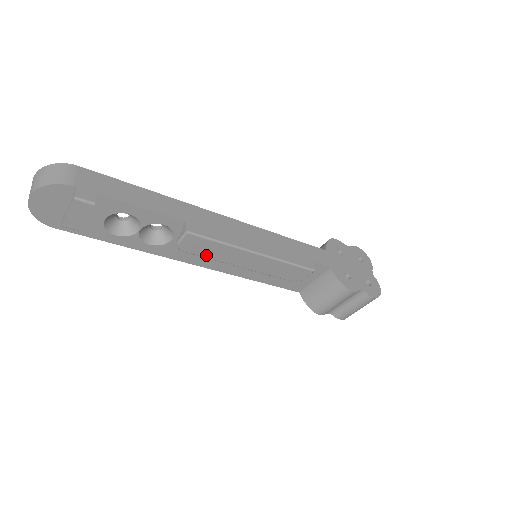
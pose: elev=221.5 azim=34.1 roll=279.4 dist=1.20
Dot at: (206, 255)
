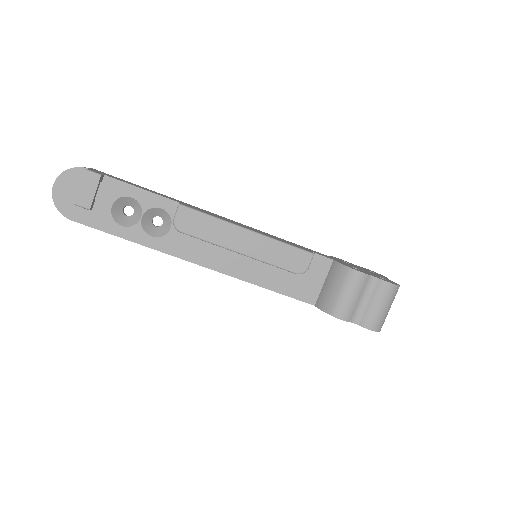
Dot at: (202, 235)
